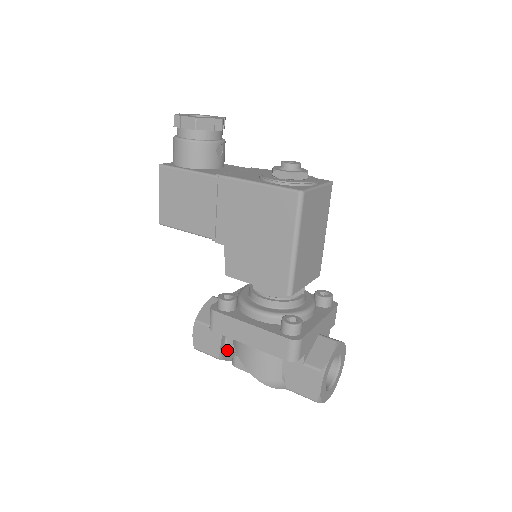
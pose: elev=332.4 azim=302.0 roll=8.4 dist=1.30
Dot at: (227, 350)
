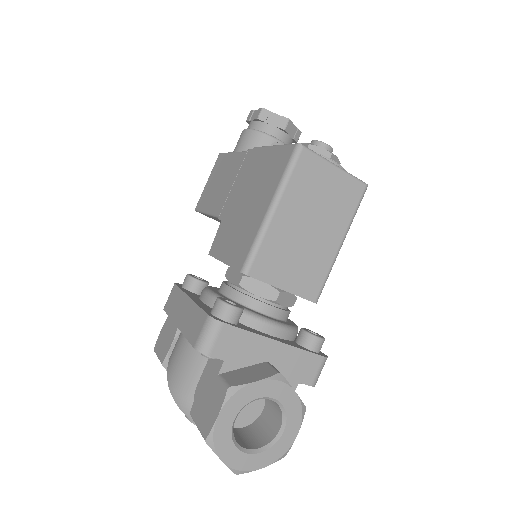
Dot at: occluded
